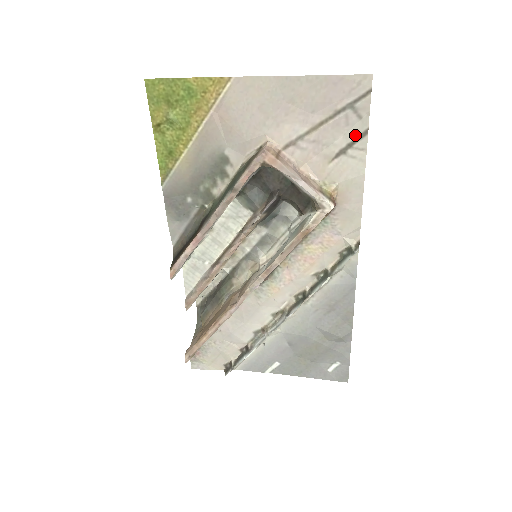
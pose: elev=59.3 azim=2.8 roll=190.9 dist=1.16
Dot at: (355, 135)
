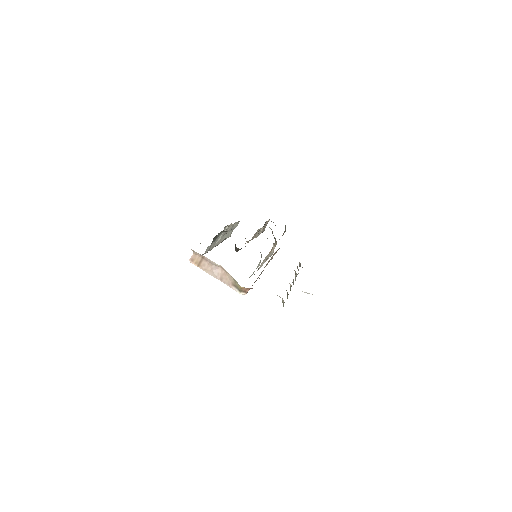
Dot at: occluded
